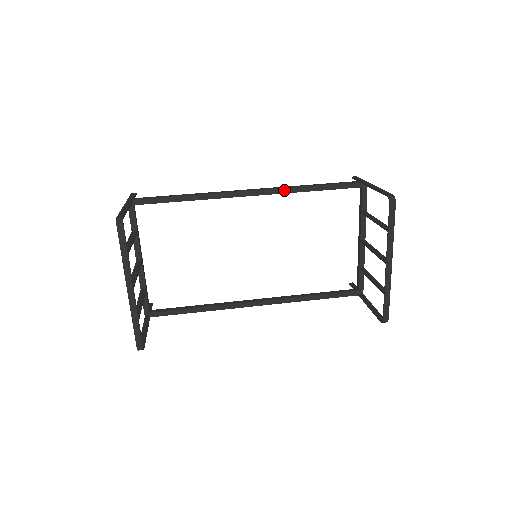
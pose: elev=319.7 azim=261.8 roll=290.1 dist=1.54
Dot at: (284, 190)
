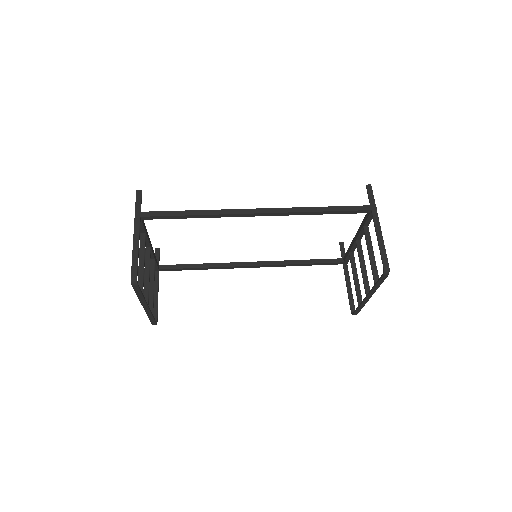
Dot at: (292, 213)
